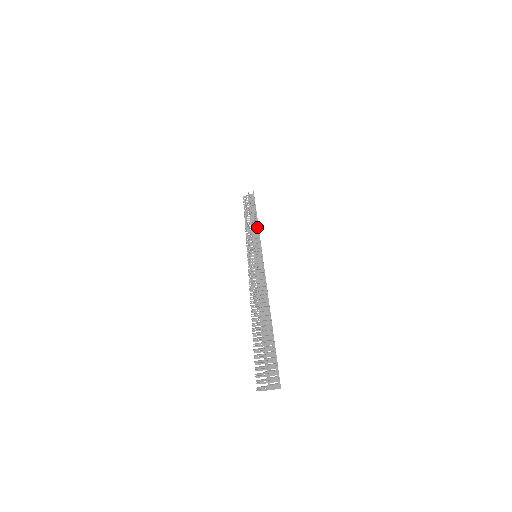
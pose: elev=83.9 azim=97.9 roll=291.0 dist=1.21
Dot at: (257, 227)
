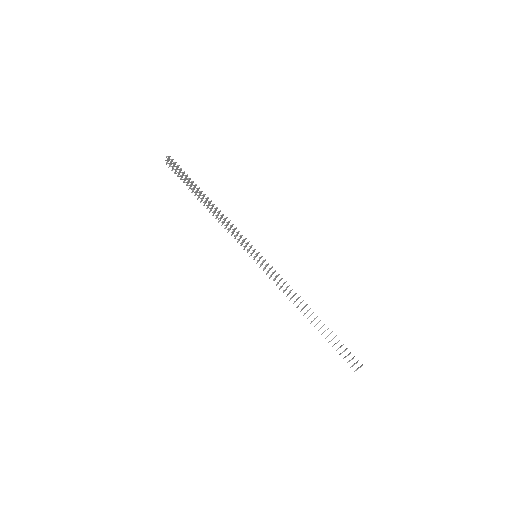
Dot at: (222, 216)
